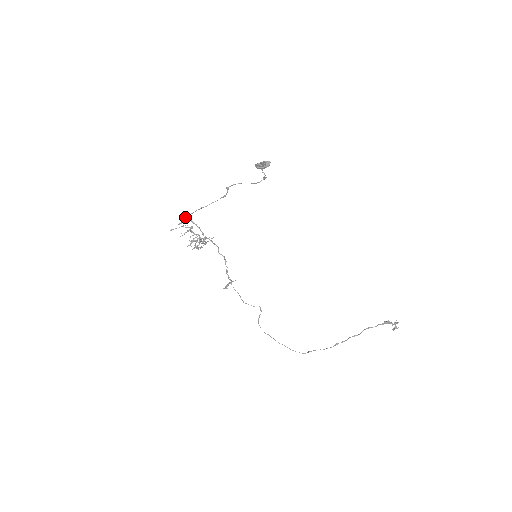
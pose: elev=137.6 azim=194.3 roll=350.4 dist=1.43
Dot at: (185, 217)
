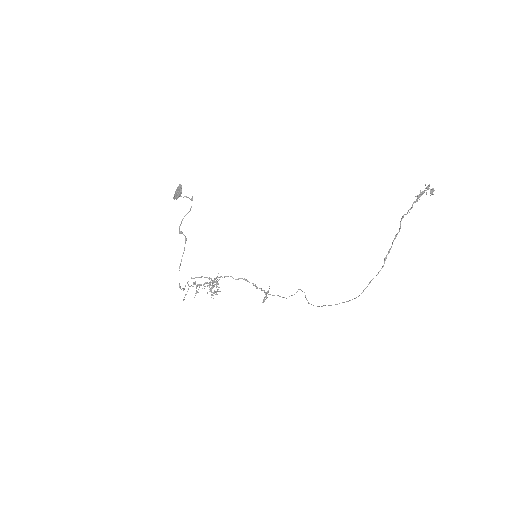
Dot at: occluded
